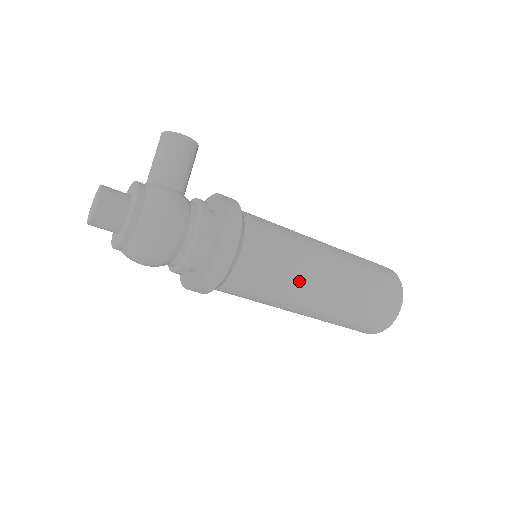
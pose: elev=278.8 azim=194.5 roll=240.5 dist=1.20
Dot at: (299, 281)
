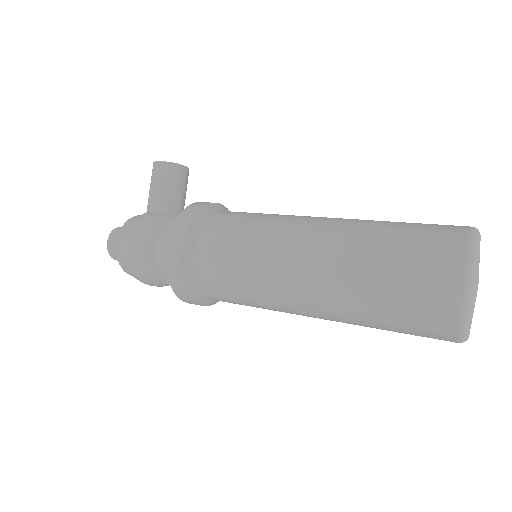
Dot at: (267, 276)
